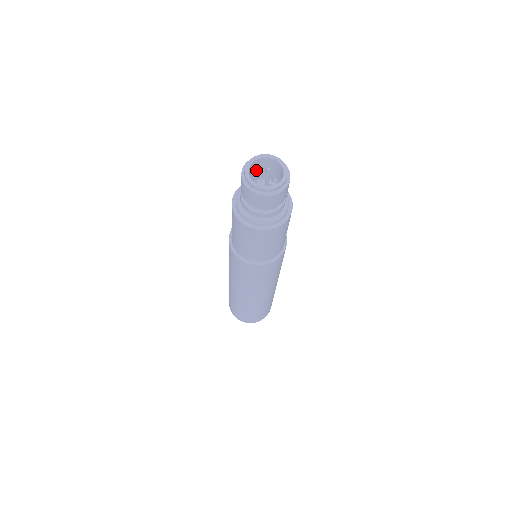
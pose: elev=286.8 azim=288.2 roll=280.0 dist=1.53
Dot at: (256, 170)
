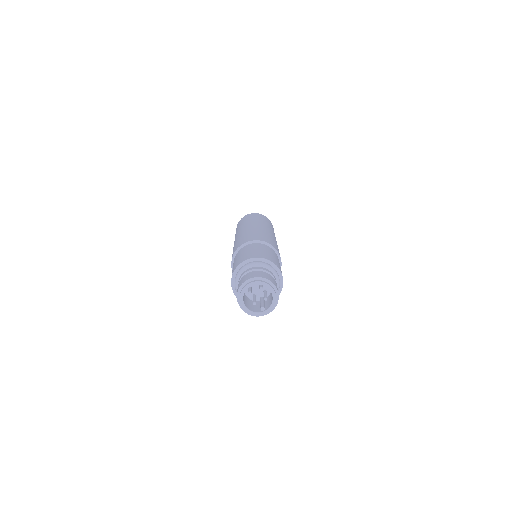
Dot at: occluded
